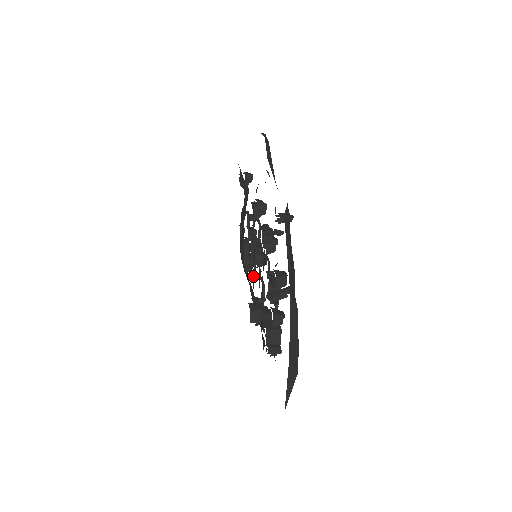
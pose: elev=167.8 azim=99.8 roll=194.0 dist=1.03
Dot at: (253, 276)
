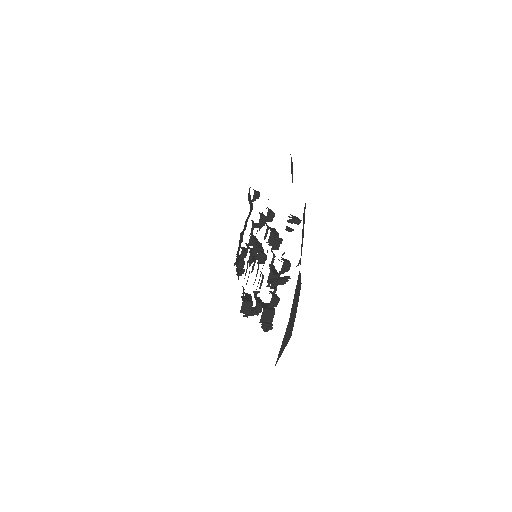
Dot at: occluded
